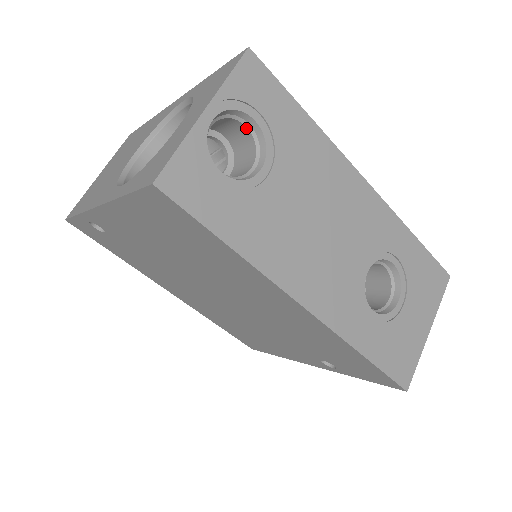
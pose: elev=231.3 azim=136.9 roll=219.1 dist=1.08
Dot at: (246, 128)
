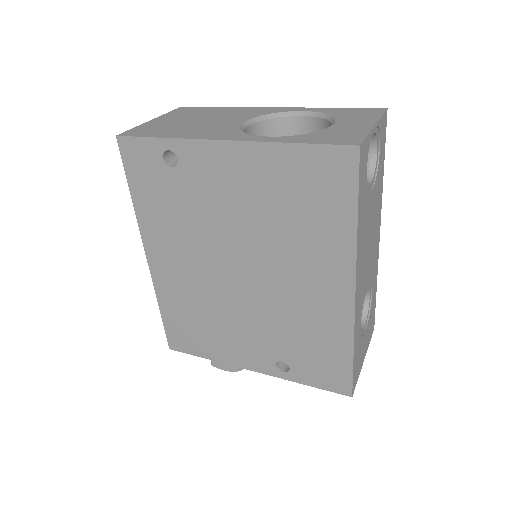
Dot at: occluded
